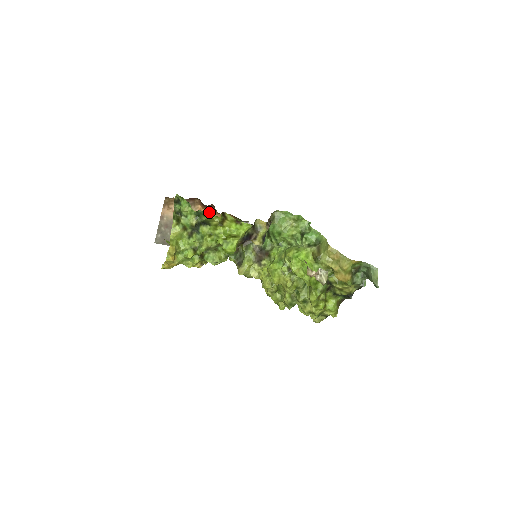
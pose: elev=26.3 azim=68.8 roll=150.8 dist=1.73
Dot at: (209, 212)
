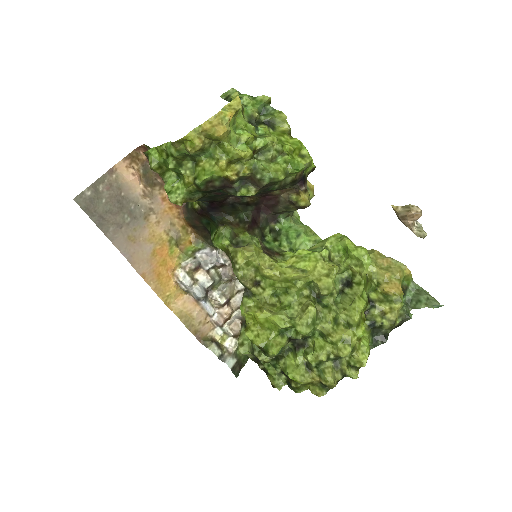
Dot at: (172, 210)
